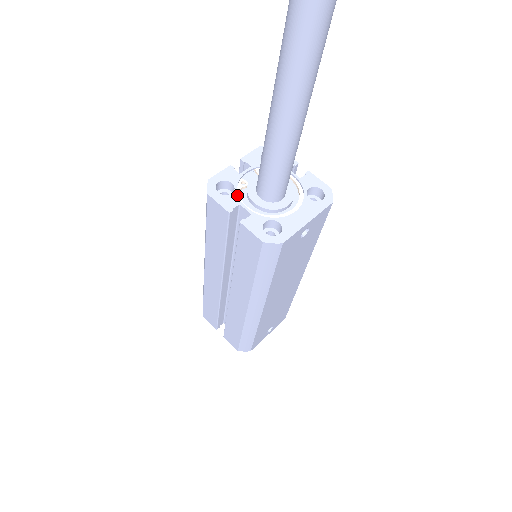
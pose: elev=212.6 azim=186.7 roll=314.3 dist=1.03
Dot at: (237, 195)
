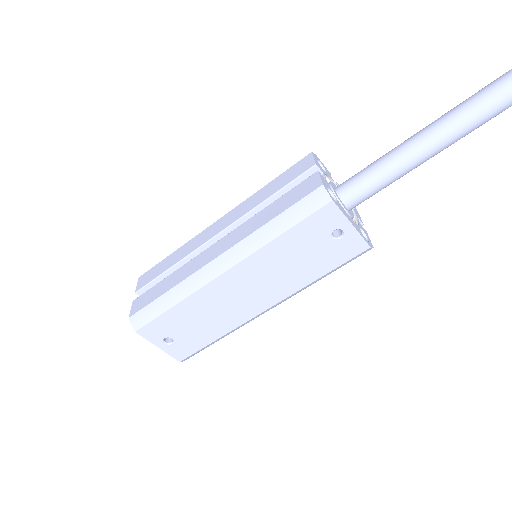
Dot at: (325, 173)
